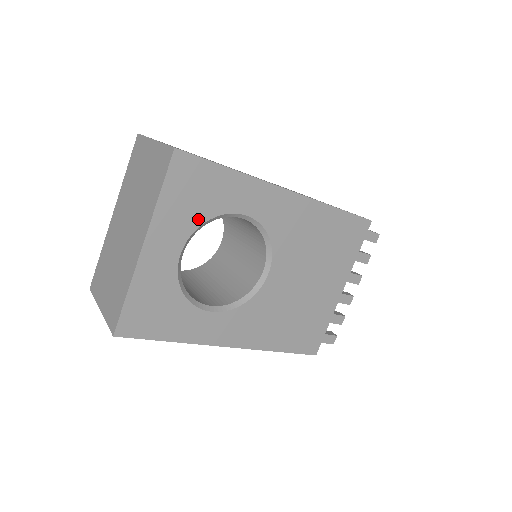
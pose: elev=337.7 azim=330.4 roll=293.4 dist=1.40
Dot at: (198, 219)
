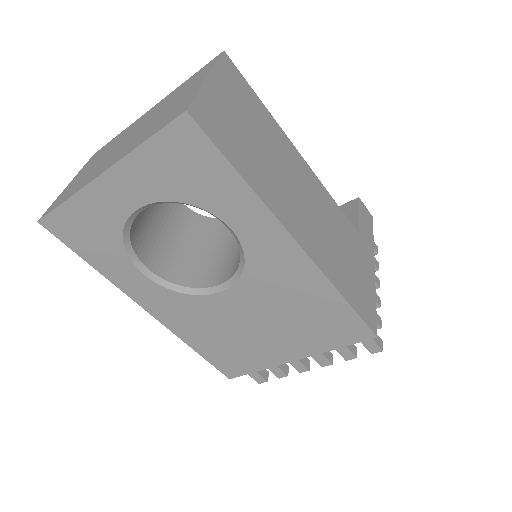
Dot at: (174, 194)
